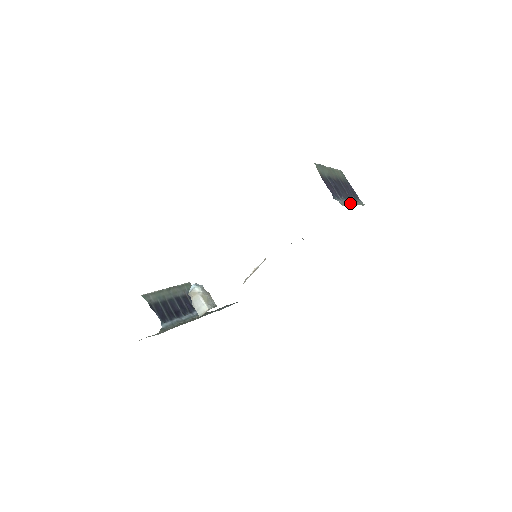
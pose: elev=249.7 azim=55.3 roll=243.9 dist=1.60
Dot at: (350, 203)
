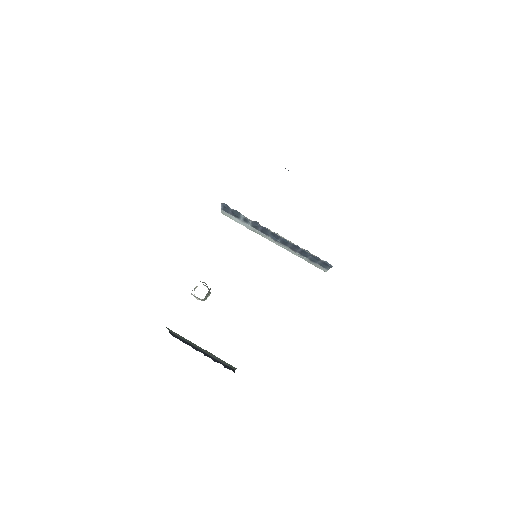
Dot at: occluded
